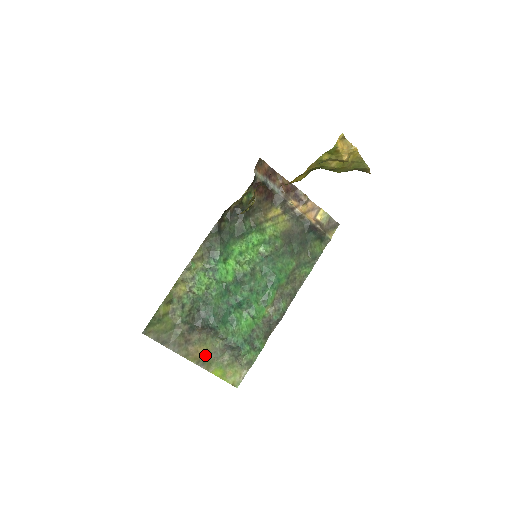
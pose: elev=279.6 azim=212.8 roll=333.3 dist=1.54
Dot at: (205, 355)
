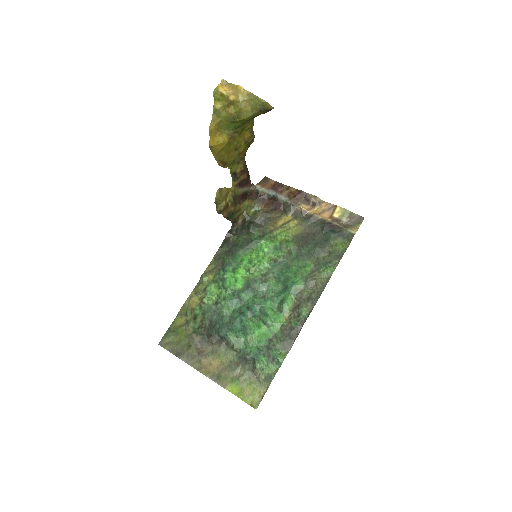
Dot at: (219, 369)
